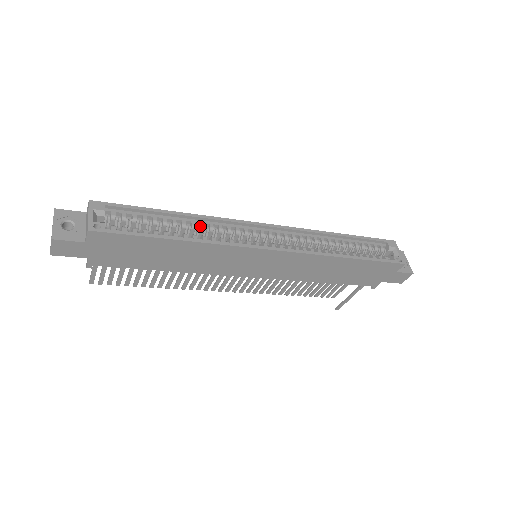
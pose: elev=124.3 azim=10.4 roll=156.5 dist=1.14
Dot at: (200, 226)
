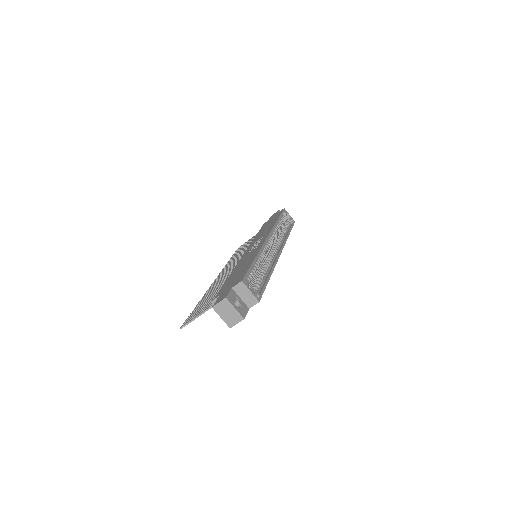
Dot at: (260, 259)
